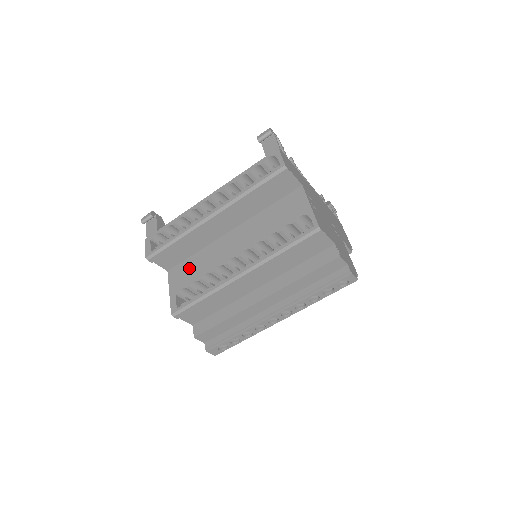
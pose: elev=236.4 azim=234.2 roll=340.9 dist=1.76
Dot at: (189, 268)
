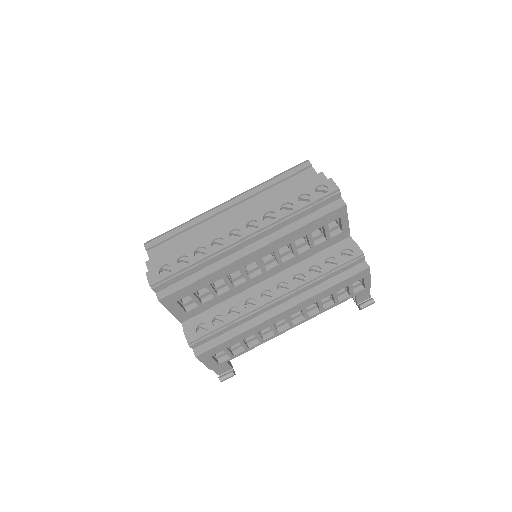
Dot at: occluded
